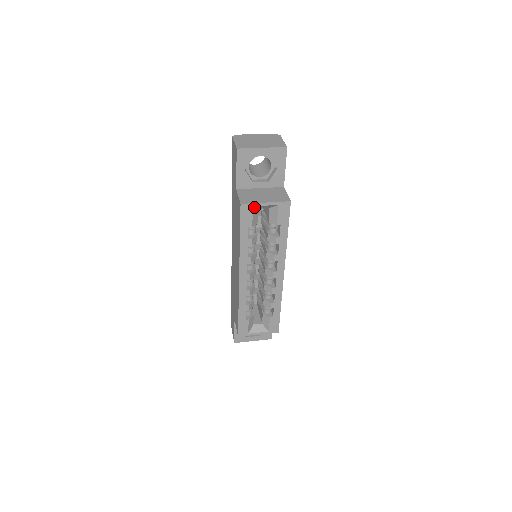
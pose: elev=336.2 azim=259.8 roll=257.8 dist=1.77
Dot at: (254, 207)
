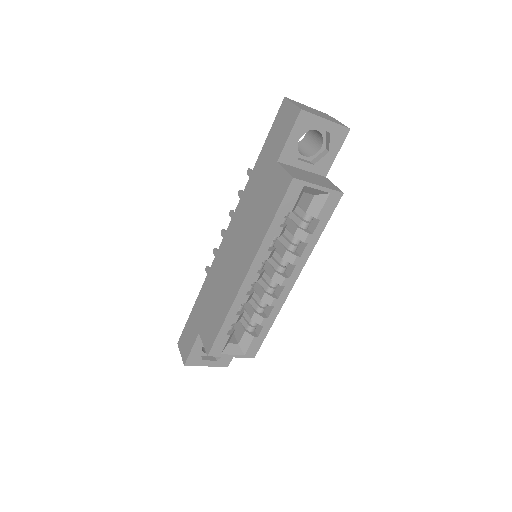
Dot at: (303, 187)
